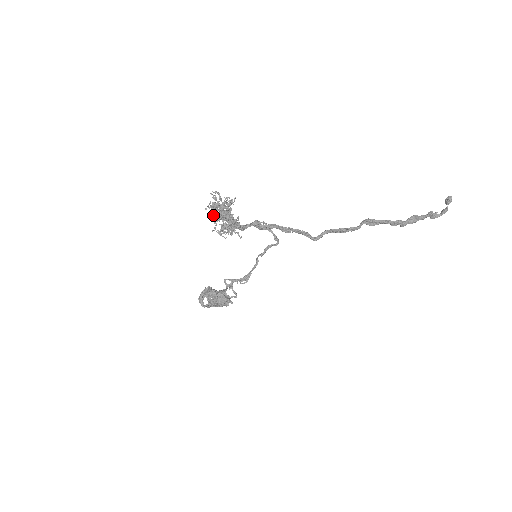
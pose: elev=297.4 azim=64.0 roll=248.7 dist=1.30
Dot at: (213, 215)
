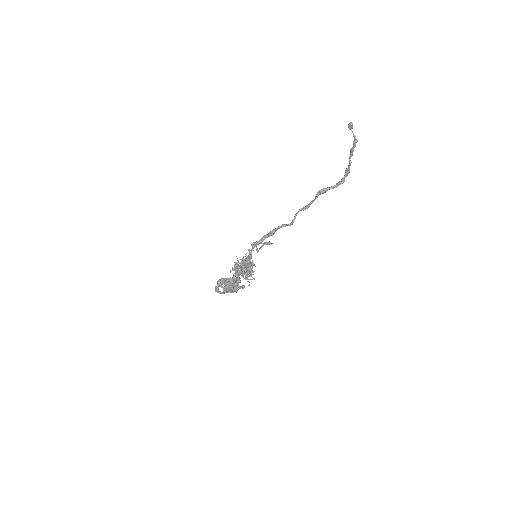
Dot at: (238, 273)
